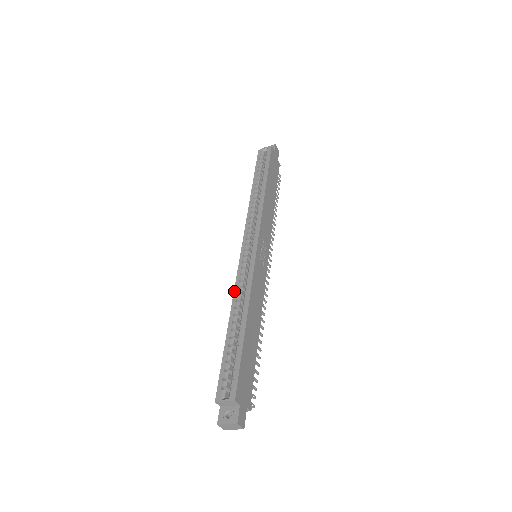
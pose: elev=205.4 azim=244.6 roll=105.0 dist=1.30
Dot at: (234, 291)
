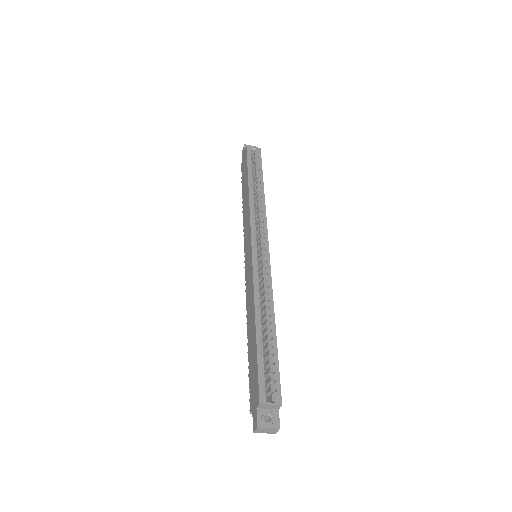
Dot at: (254, 289)
